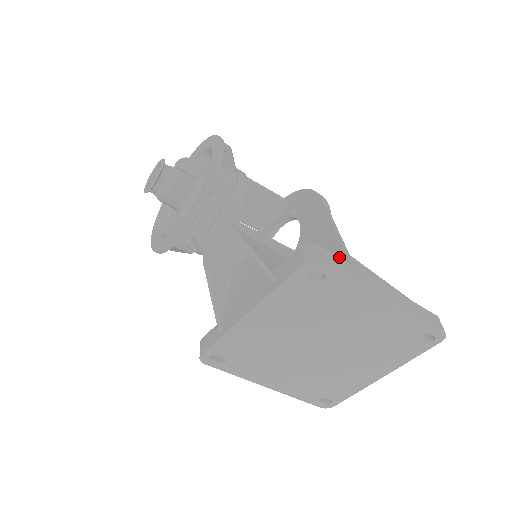
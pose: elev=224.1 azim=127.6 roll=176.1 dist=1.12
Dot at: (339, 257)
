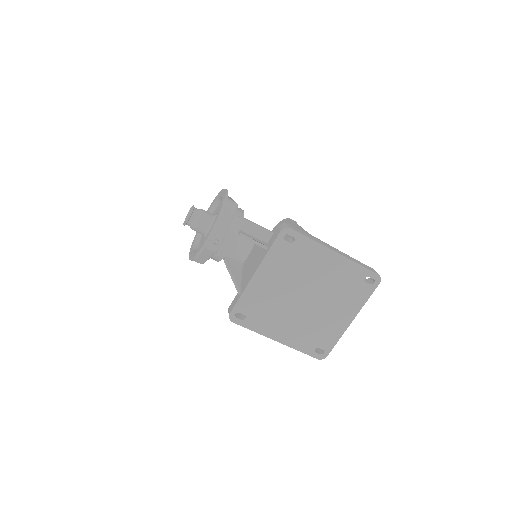
Dot at: occluded
